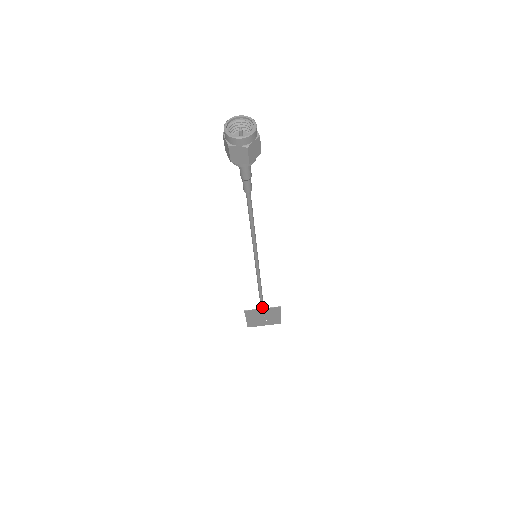
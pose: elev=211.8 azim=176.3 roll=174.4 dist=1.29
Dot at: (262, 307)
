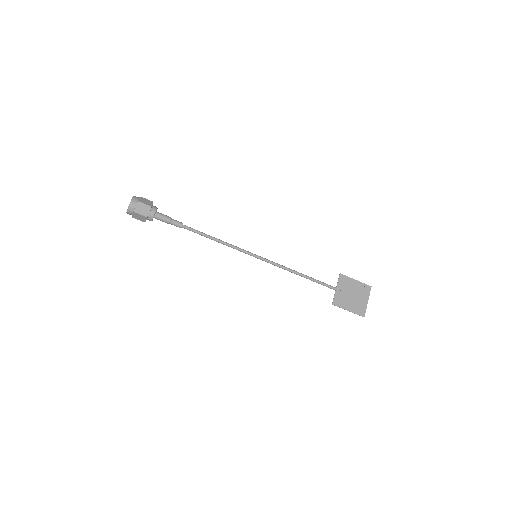
Dot at: (334, 288)
